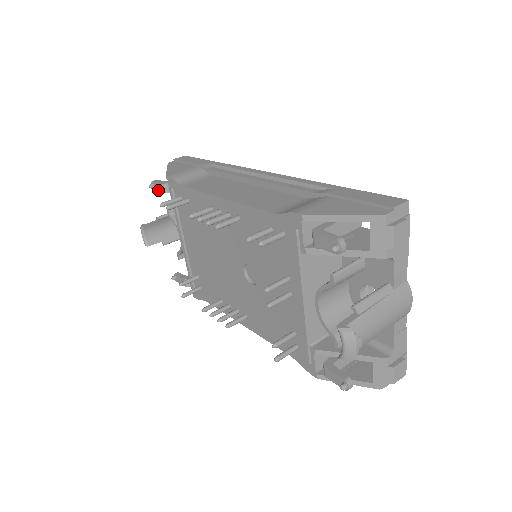
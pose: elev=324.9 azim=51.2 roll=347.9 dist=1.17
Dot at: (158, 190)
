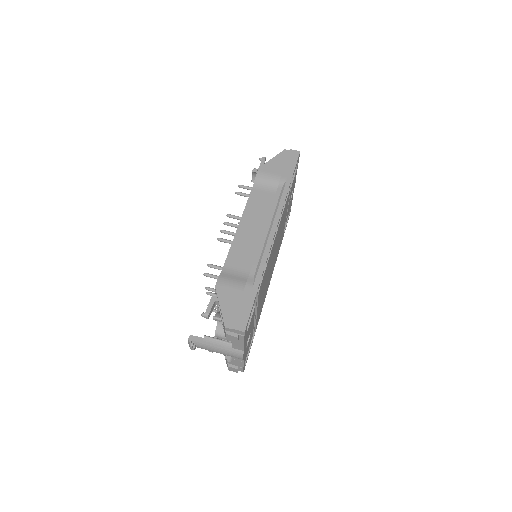
Dot at: occluded
